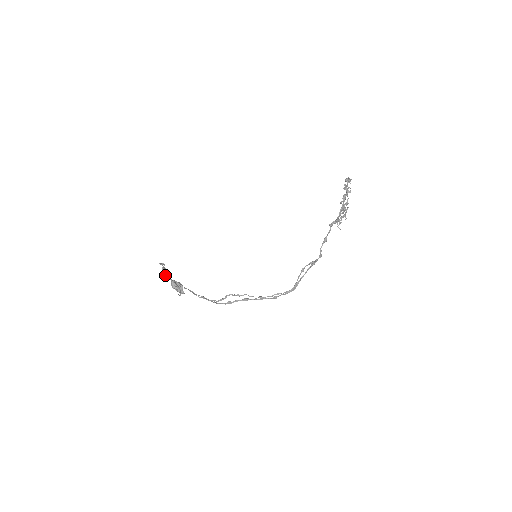
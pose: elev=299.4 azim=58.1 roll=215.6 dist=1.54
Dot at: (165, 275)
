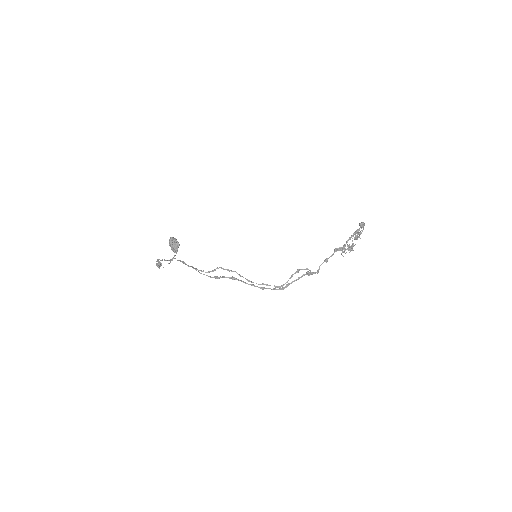
Dot at: occluded
